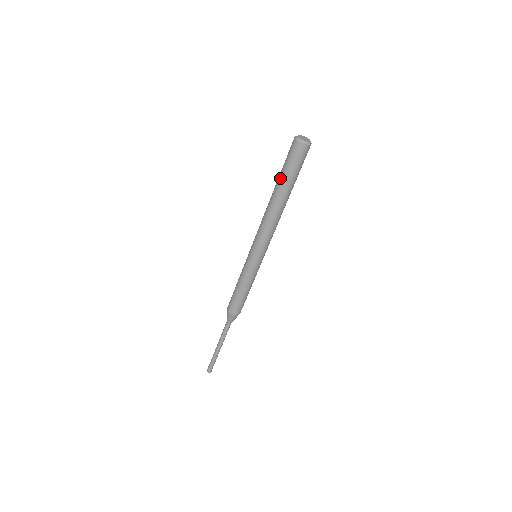
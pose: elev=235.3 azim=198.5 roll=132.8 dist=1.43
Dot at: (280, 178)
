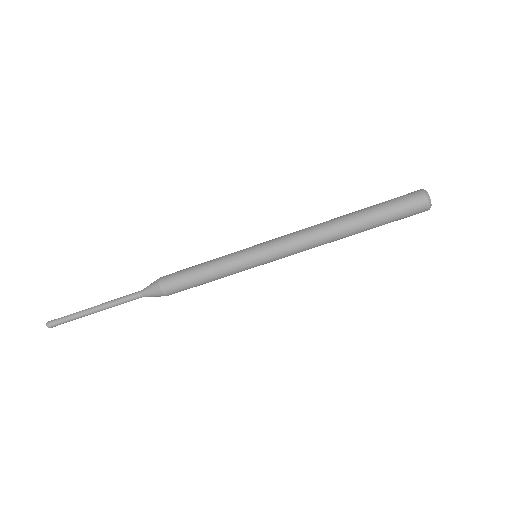
Dot at: (371, 208)
